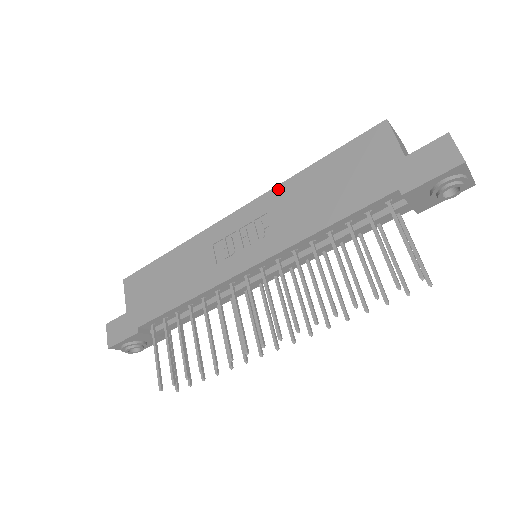
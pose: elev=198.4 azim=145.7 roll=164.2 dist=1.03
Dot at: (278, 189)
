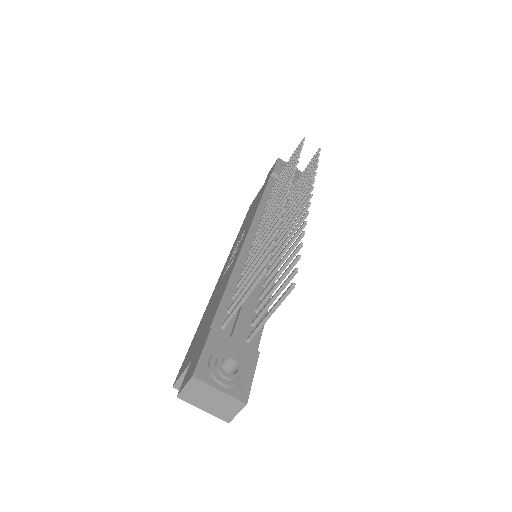
Dot at: (233, 245)
